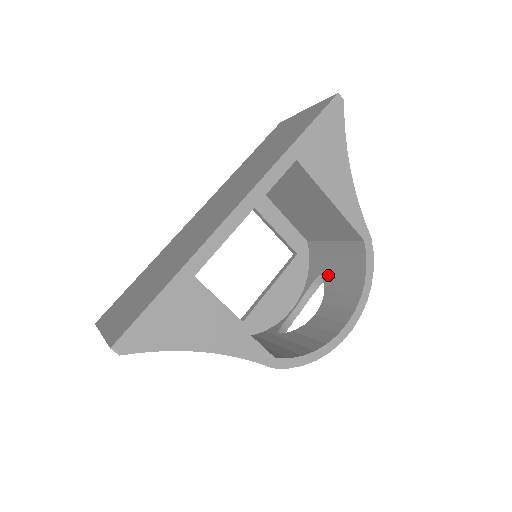
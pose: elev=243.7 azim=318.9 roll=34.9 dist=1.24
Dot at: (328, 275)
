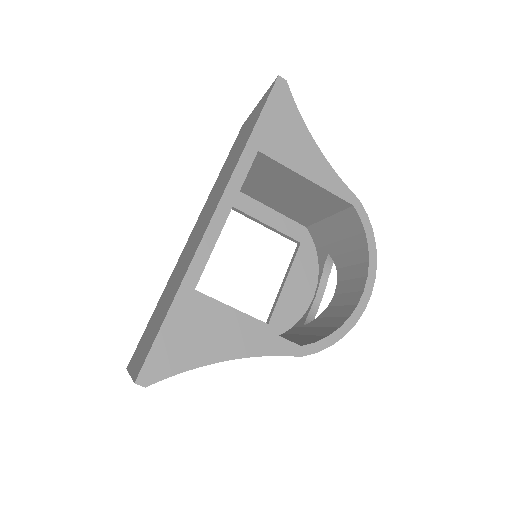
Dot at: (335, 252)
